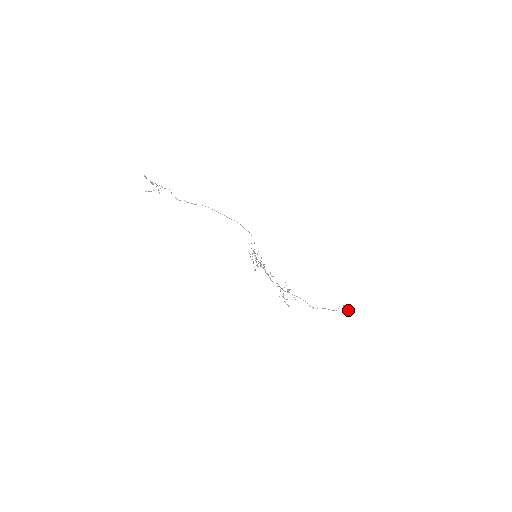
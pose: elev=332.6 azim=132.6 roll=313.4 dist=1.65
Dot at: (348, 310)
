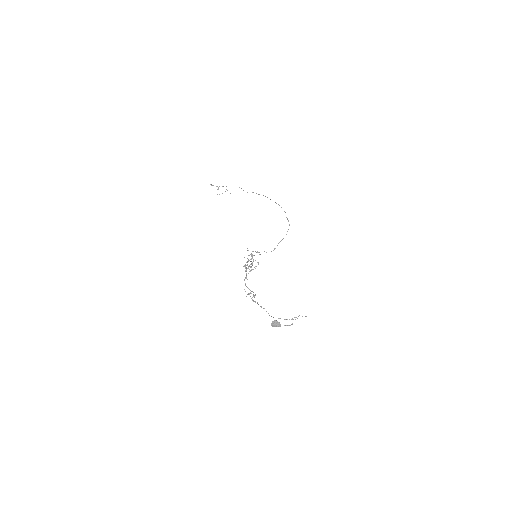
Dot at: (279, 326)
